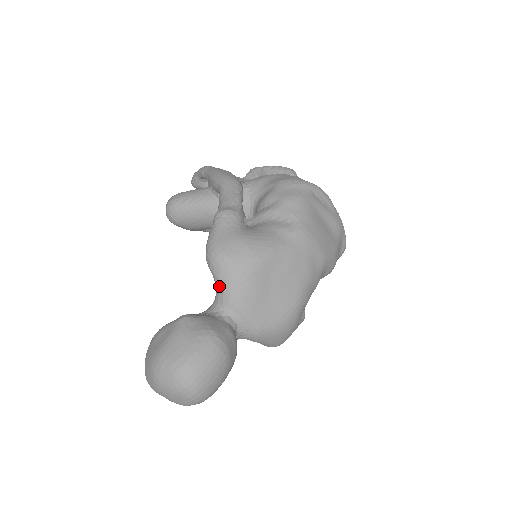
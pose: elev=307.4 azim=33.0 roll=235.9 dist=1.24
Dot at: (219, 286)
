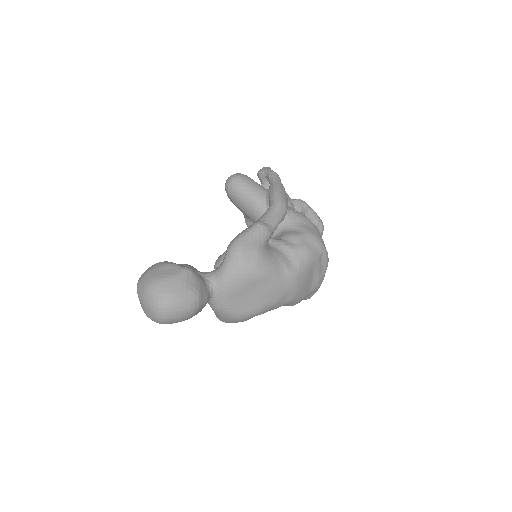
Dot at: (223, 268)
